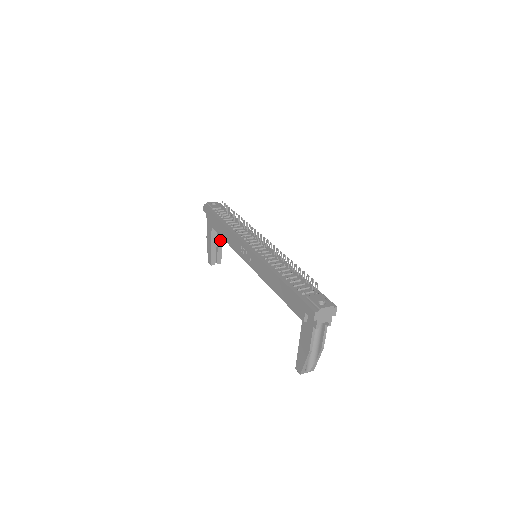
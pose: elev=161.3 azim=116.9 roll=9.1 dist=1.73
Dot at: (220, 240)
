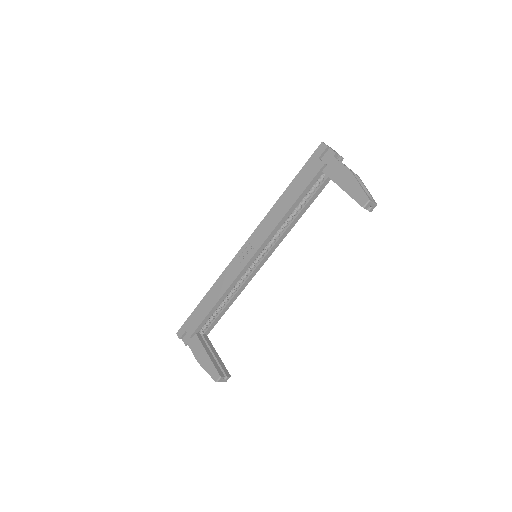
Dot at: (214, 351)
